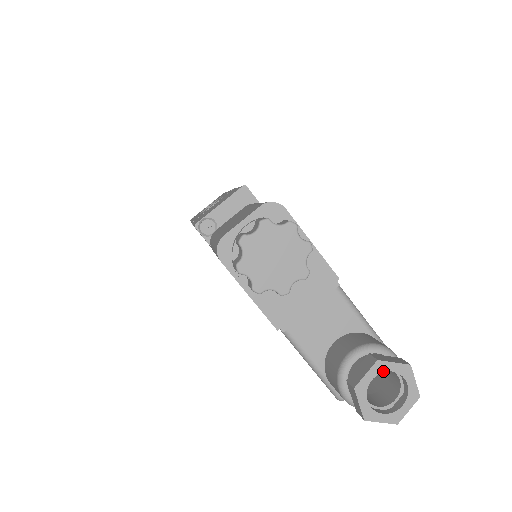
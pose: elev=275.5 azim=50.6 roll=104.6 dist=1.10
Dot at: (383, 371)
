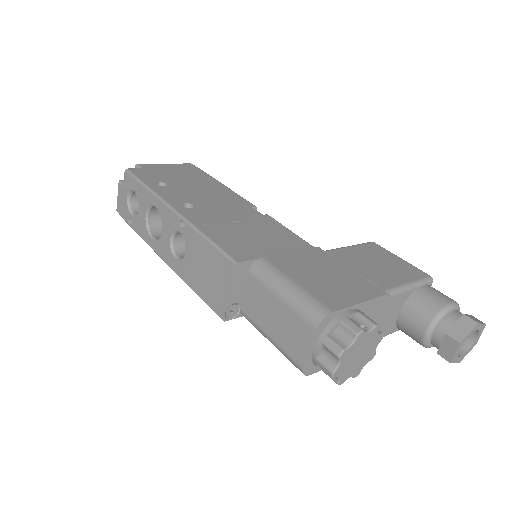
Dot at: occluded
